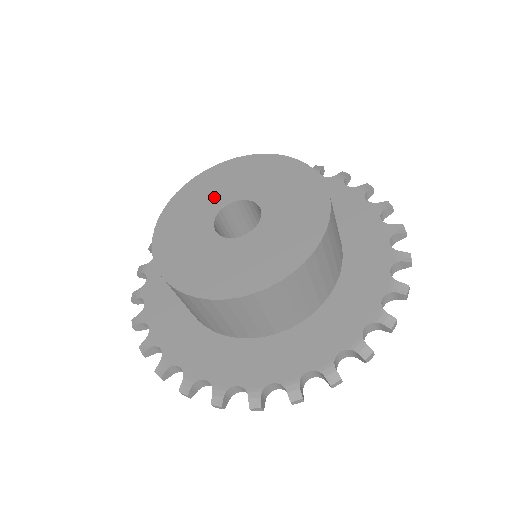
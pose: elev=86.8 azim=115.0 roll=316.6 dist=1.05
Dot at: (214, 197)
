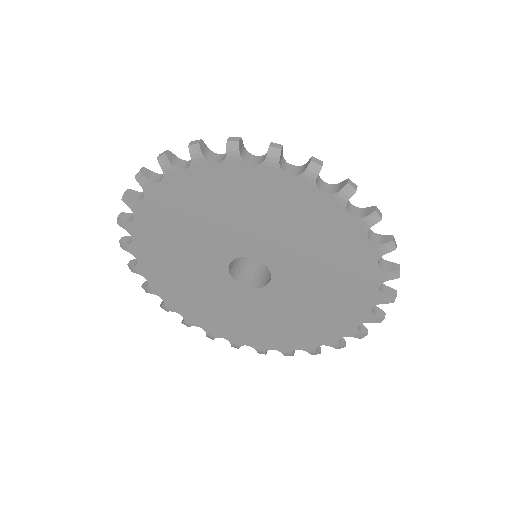
Dot at: occluded
